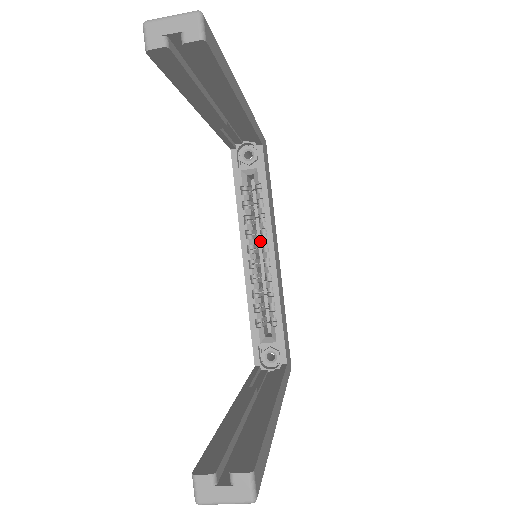
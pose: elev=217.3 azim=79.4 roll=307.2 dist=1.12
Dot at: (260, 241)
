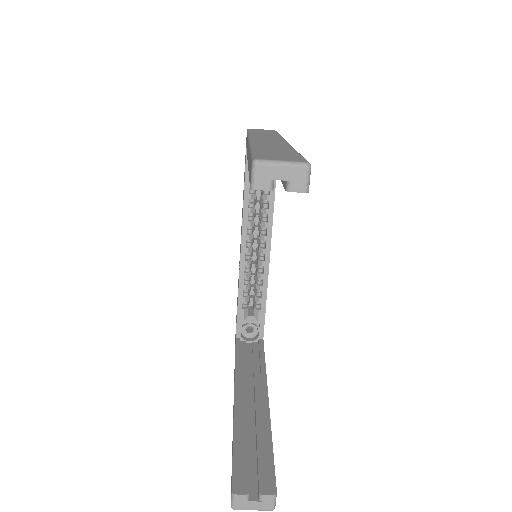
Dot at: (255, 229)
